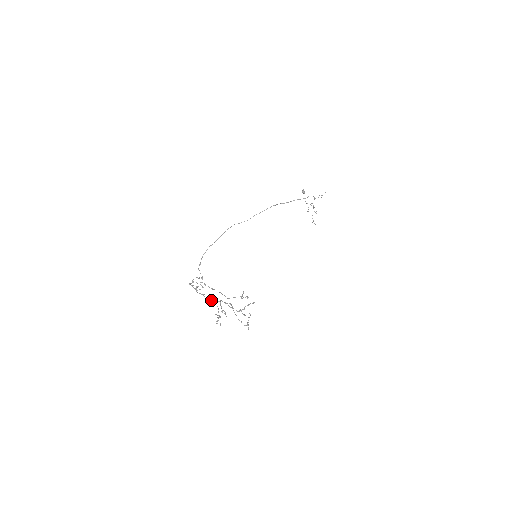
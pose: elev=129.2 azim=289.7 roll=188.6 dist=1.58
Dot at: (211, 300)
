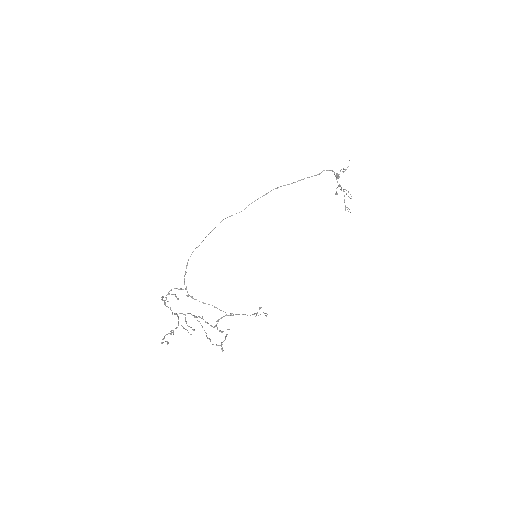
Dot at: (174, 313)
